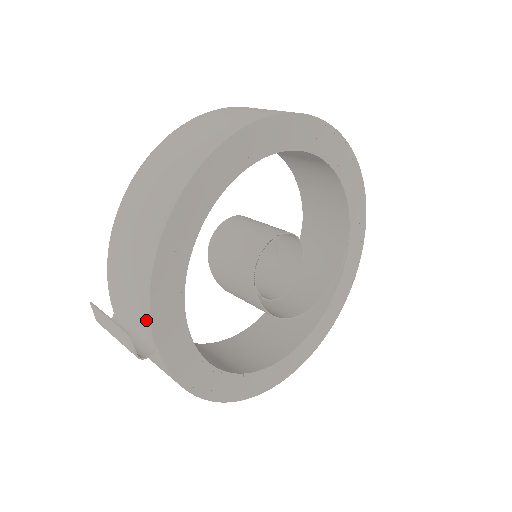
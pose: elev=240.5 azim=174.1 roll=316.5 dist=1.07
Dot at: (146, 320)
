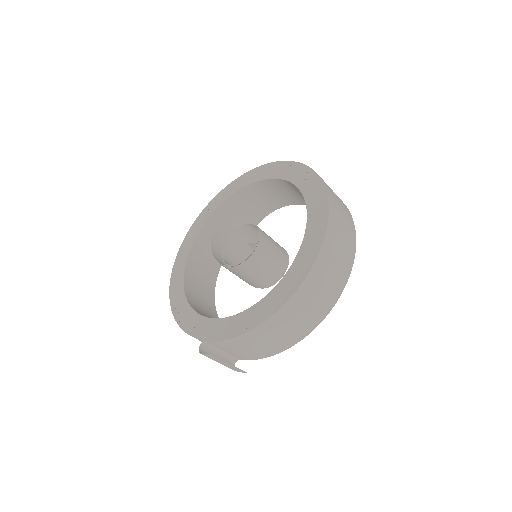
Dot at: (248, 359)
